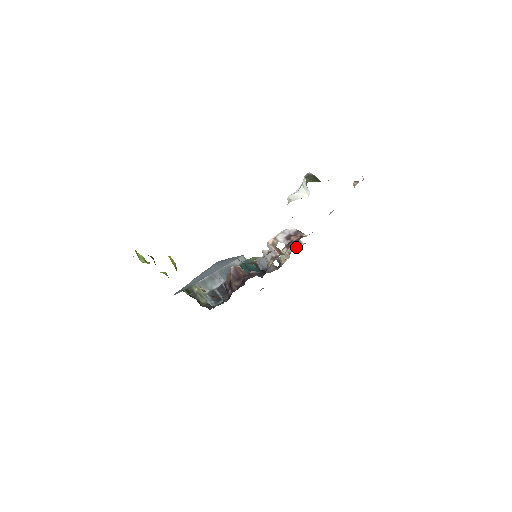
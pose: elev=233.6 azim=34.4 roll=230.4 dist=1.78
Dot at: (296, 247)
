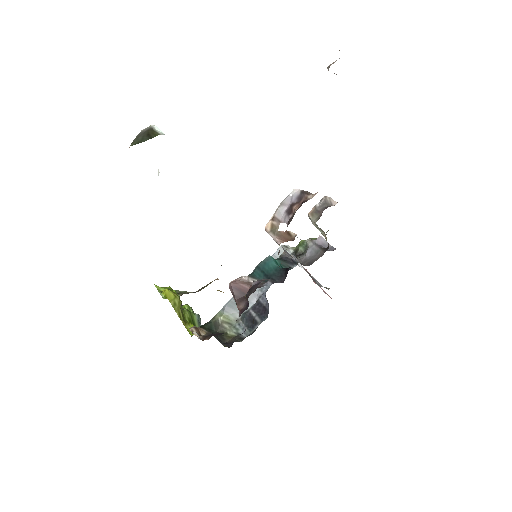
Dot at: (320, 216)
